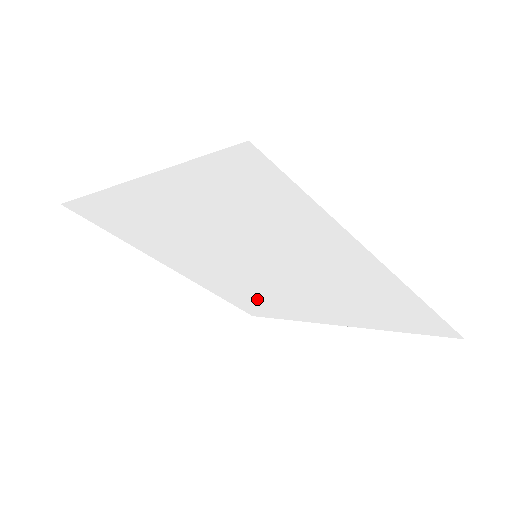
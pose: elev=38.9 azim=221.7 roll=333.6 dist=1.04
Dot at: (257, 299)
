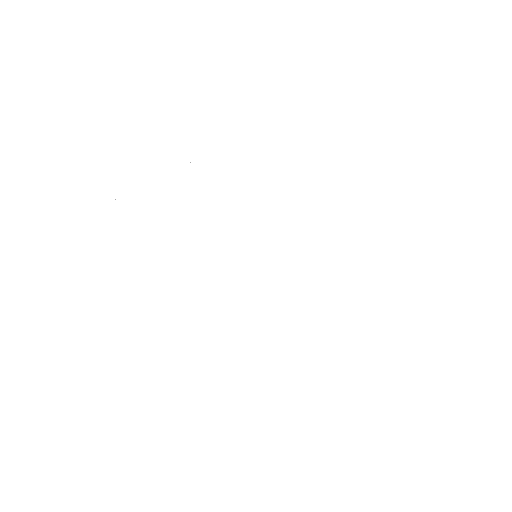
Dot at: (315, 288)
